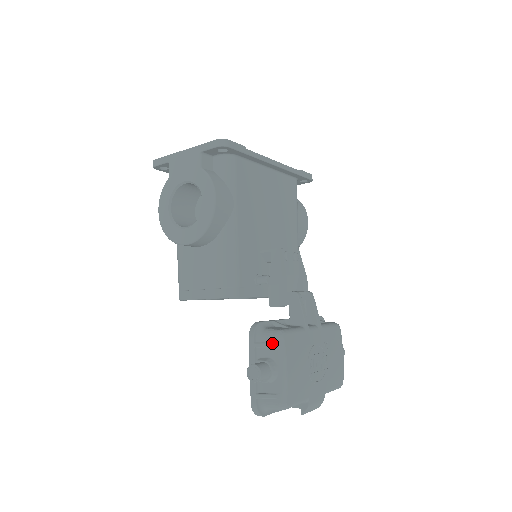
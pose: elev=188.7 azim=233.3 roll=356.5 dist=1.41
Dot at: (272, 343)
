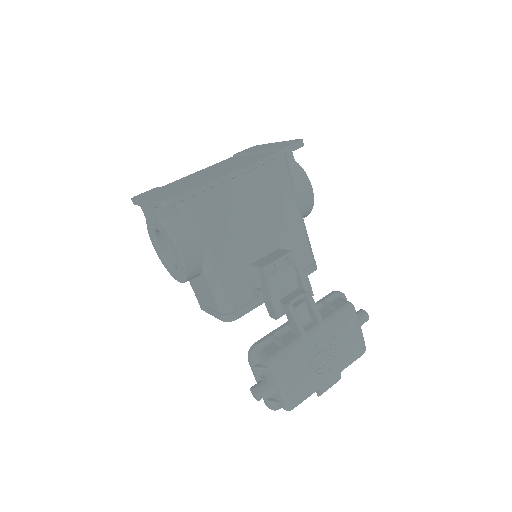
Dot at: (266, 368)
